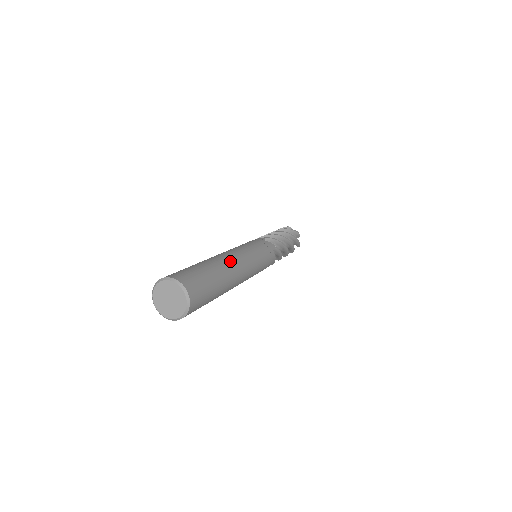
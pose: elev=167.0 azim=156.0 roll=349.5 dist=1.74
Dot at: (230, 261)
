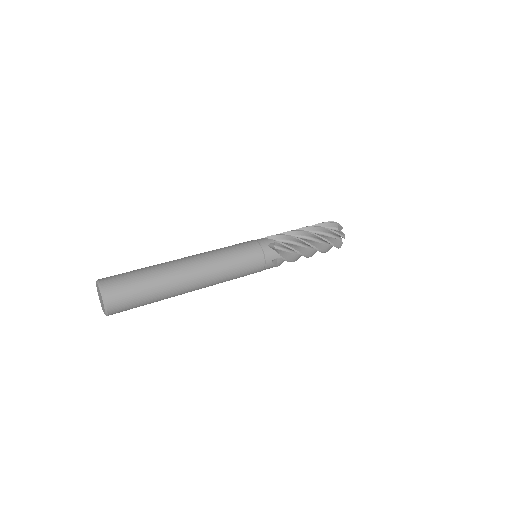
Dot at: (182, 260)
